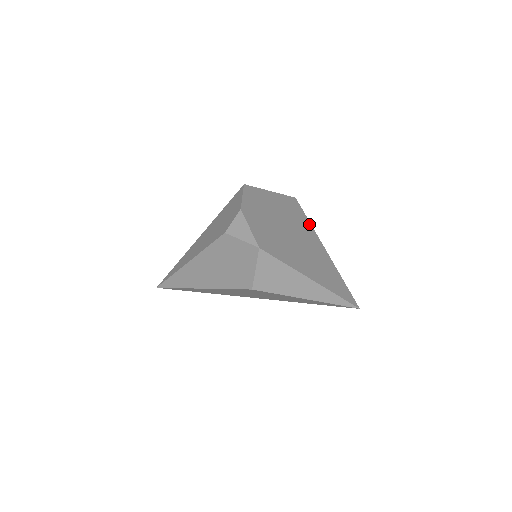
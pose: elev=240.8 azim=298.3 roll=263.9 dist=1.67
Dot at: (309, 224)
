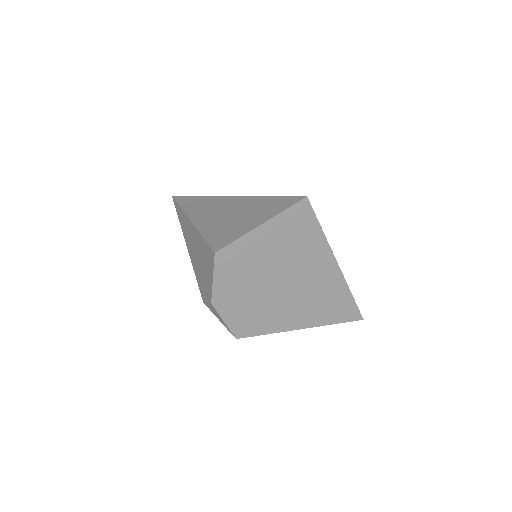
Dot at: (321, 237)
